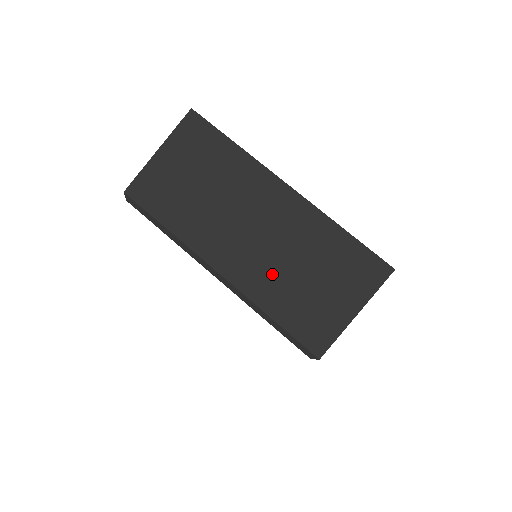
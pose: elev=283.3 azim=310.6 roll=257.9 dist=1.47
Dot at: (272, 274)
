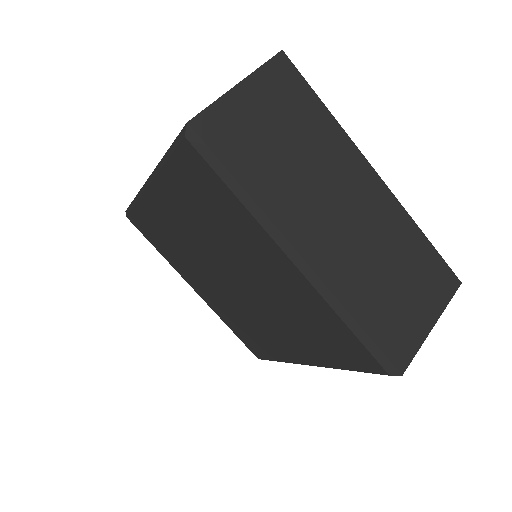
Dot at: (360, 270)
